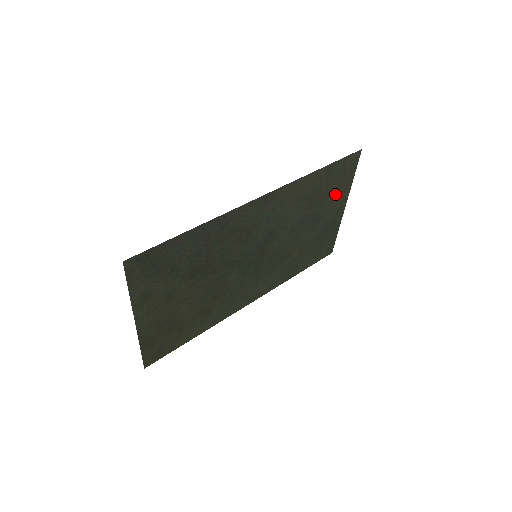
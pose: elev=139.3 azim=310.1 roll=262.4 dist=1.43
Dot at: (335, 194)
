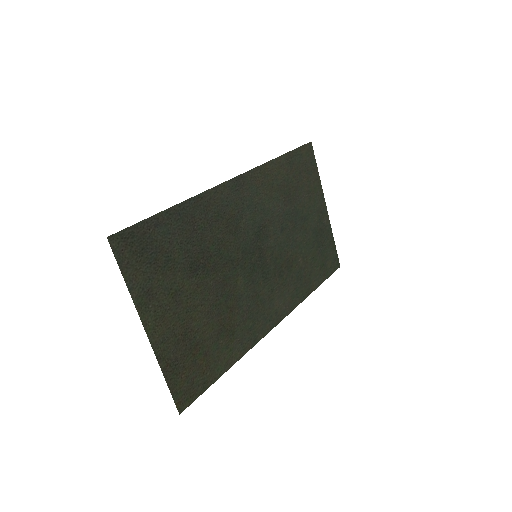
Dot at: (308, 190)
